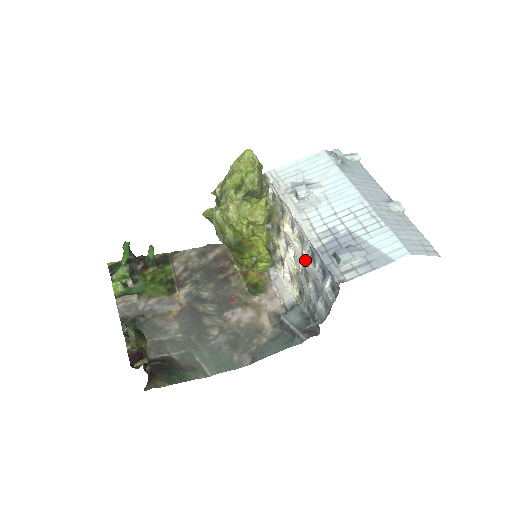
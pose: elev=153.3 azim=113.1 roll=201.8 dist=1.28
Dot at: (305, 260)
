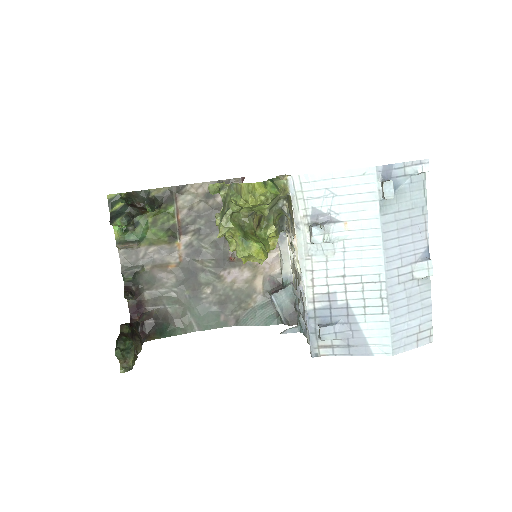
Dot at: (300, 289)
